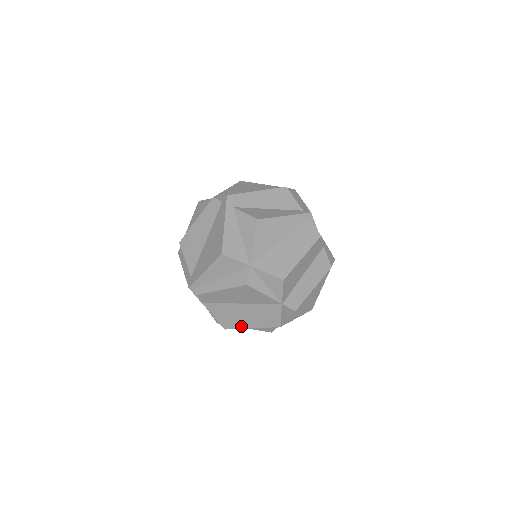
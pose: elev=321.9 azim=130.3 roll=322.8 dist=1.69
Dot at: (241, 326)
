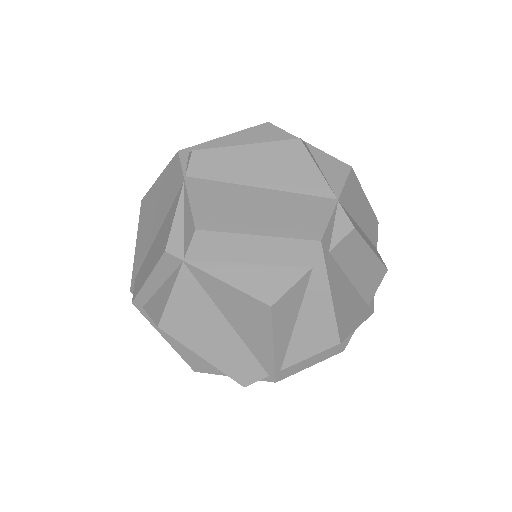
Dot at: (236, 228)
